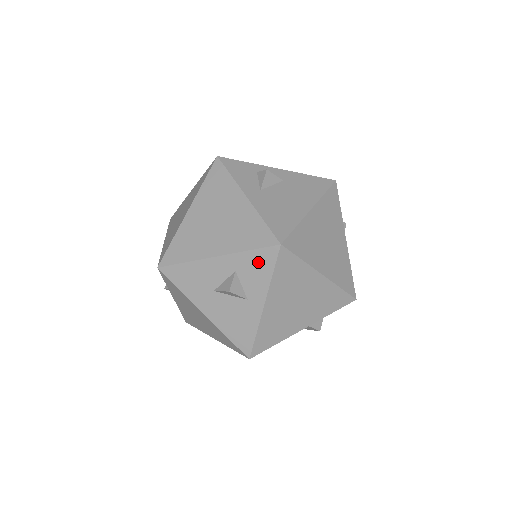
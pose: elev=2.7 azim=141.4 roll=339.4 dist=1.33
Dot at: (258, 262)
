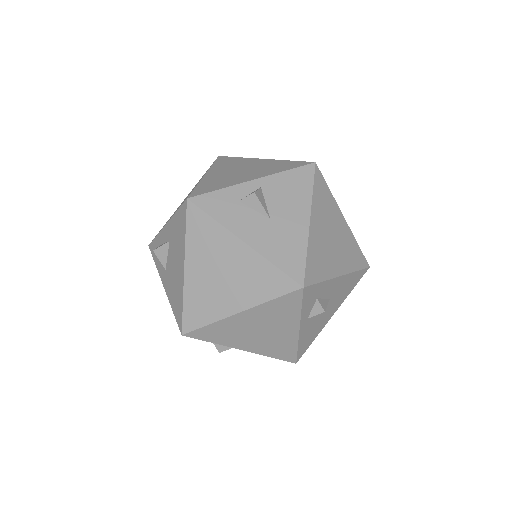
Dot at: occluded
